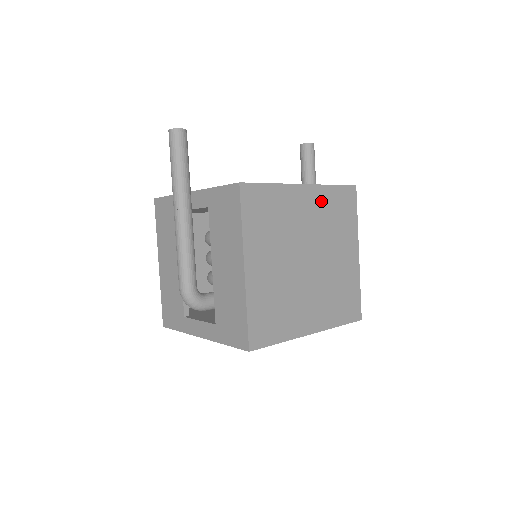
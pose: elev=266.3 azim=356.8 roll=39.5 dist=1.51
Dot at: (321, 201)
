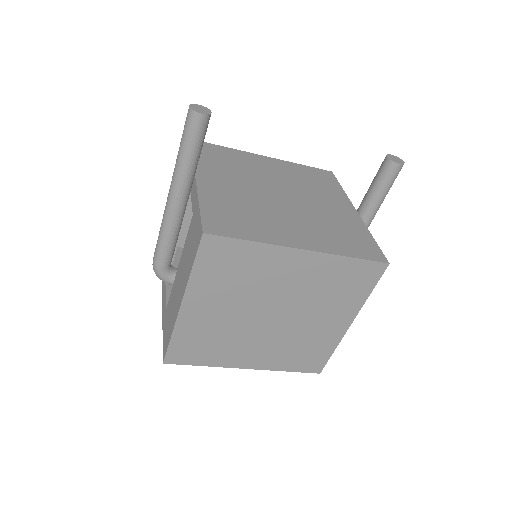
Dot at: (321, 269)
